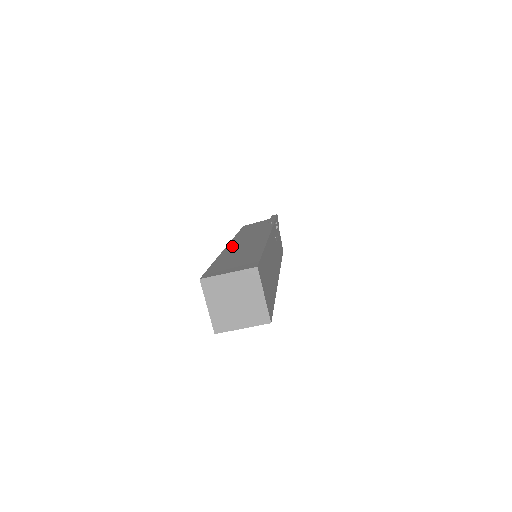
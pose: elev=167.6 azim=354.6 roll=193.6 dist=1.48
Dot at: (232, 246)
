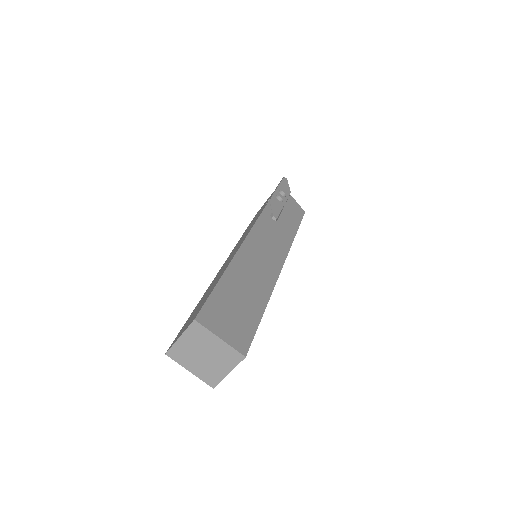
Dot at: occluded
